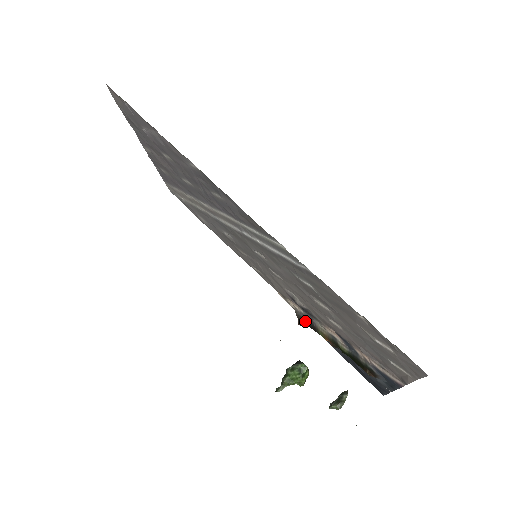
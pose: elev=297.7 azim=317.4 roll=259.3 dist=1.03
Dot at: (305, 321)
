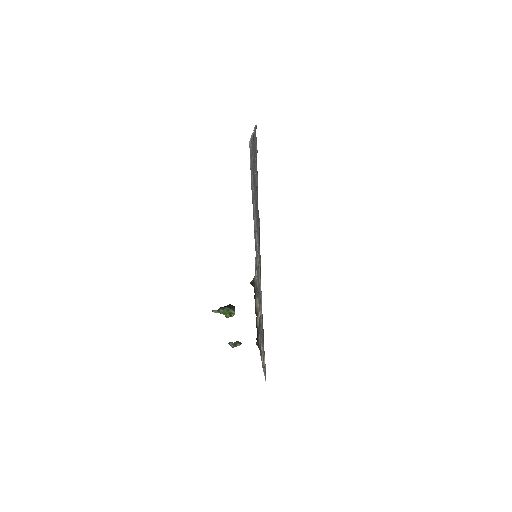
Dot at: (254, 287)
